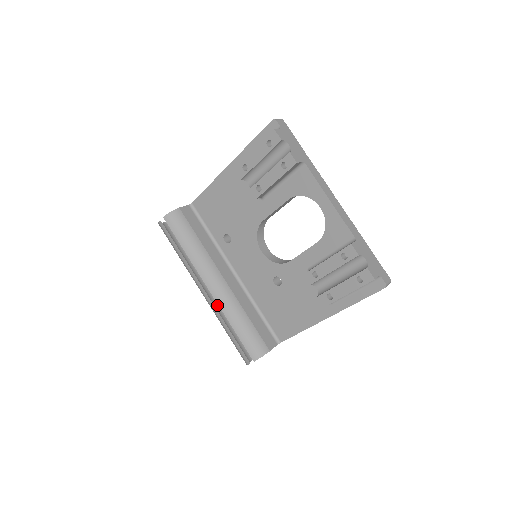
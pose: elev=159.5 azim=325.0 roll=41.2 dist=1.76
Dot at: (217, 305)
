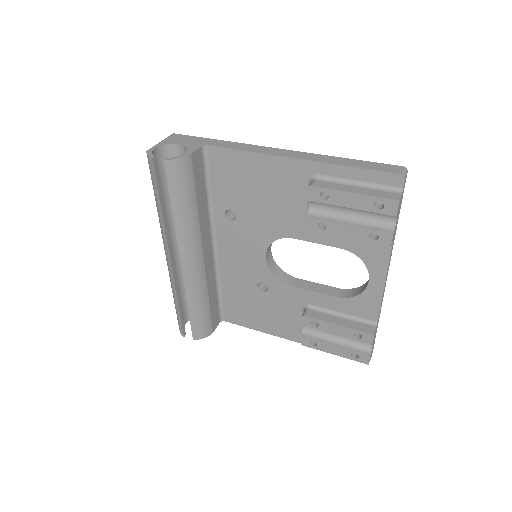
Dot at: (175, 267)
